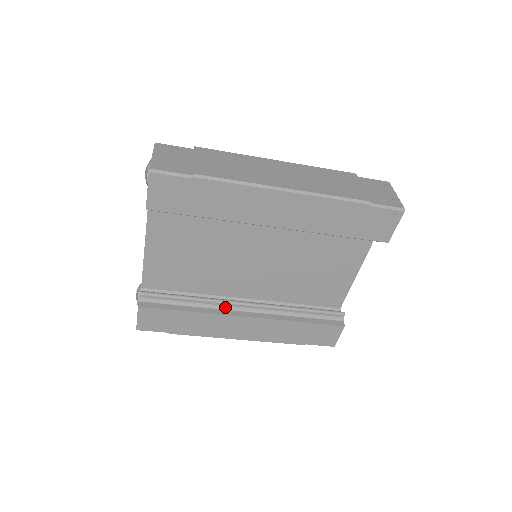
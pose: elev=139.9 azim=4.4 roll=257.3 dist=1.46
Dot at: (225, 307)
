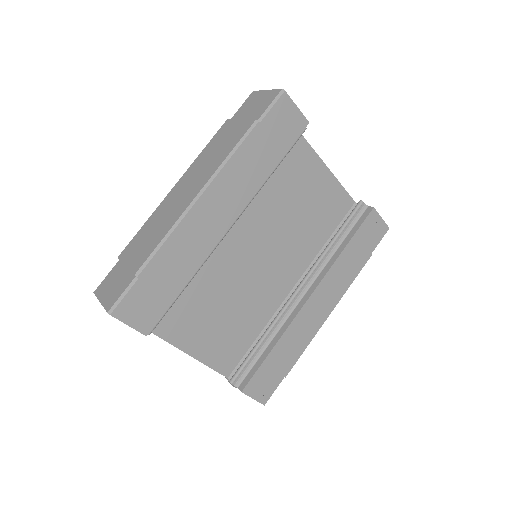
Dot at: (289, 311)
